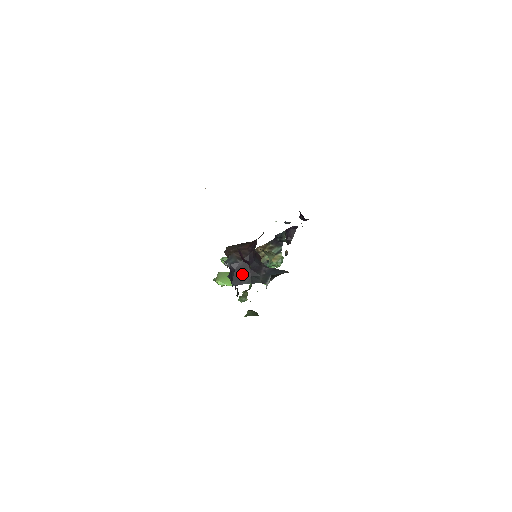
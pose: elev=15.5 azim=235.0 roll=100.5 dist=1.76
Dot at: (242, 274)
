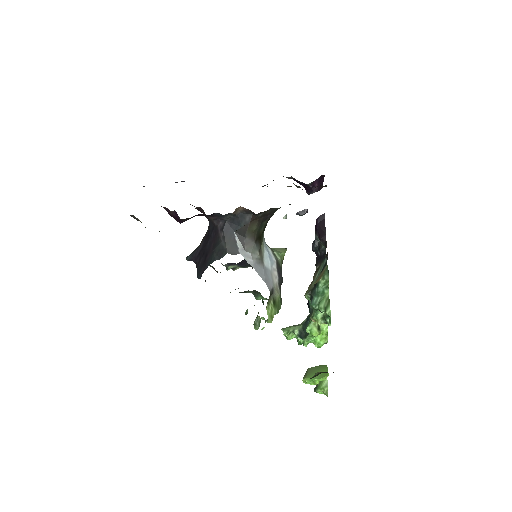
Dot at: (204, 256)
